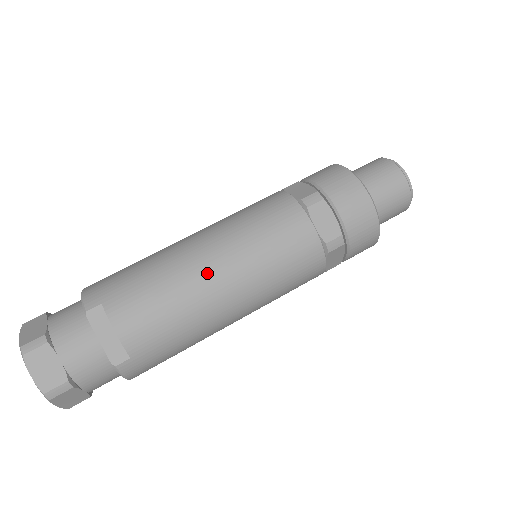
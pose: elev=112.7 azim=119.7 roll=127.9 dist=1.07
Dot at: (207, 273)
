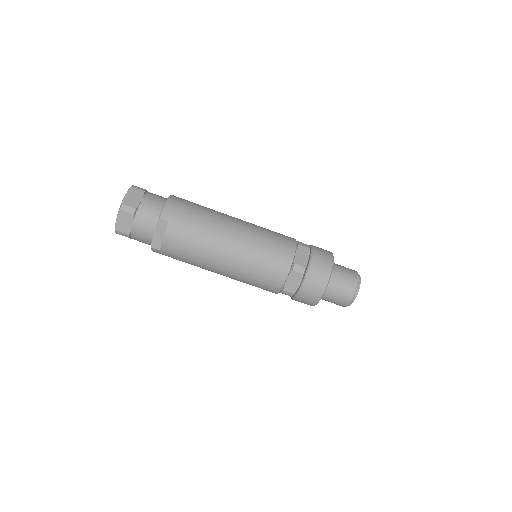
Dot at: (222, 253)
